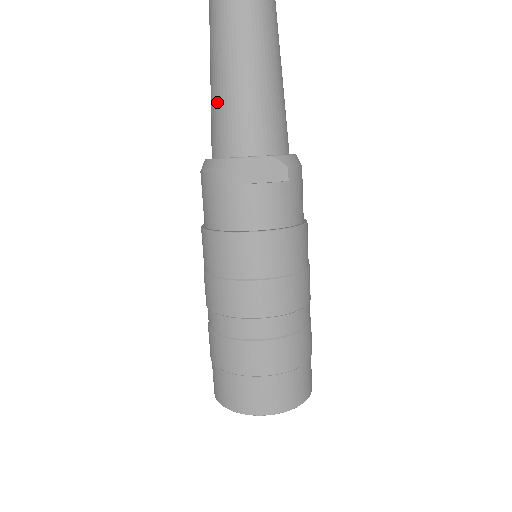
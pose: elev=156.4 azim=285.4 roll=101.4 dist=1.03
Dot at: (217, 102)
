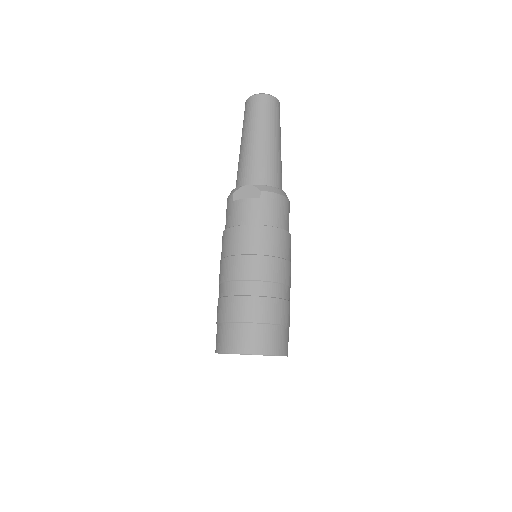
Dot at: occluded
